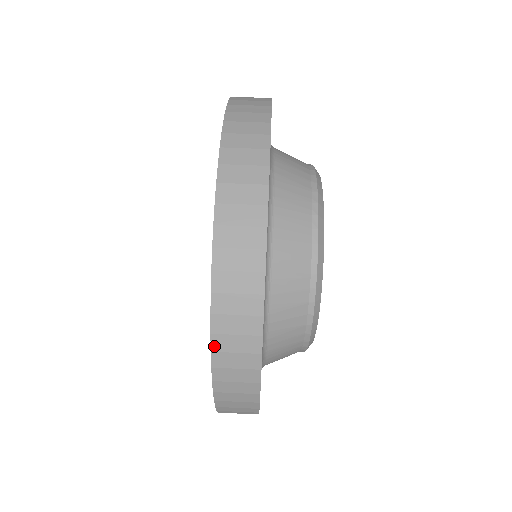
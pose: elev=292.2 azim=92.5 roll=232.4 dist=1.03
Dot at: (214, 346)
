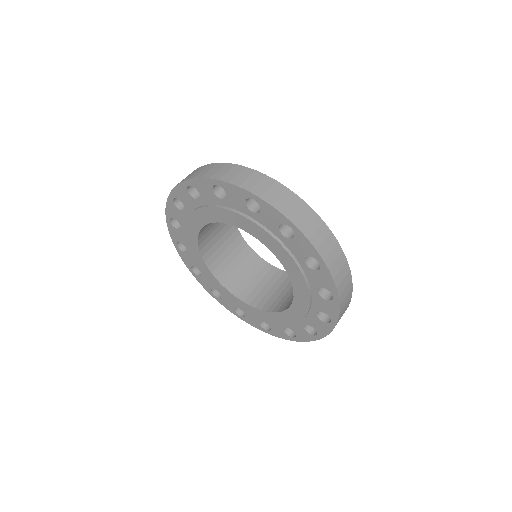
Dot at: (247, 189)
